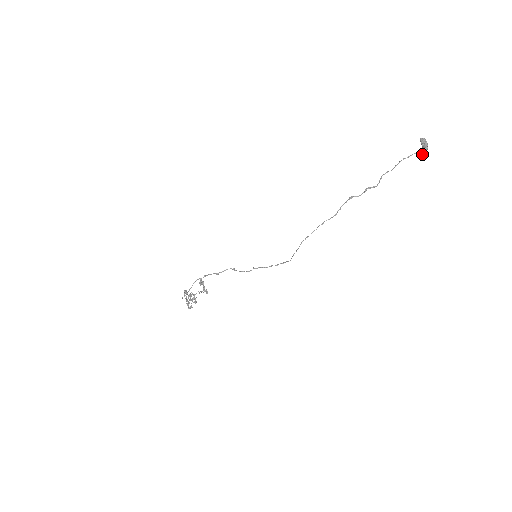
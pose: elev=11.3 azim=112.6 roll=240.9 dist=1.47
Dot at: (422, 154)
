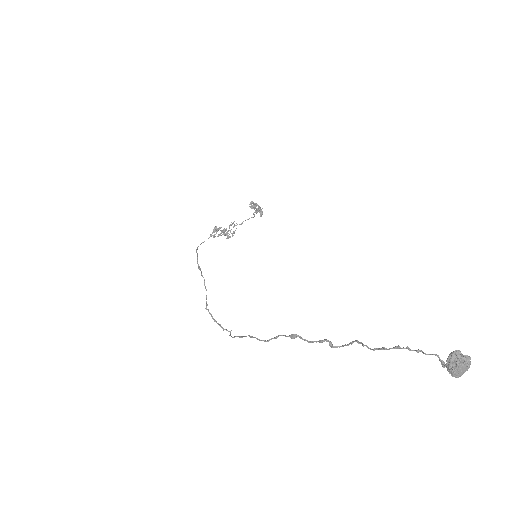
Dot at: occluded
